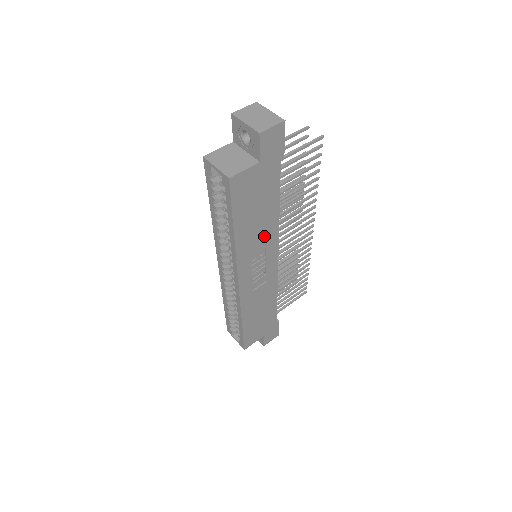
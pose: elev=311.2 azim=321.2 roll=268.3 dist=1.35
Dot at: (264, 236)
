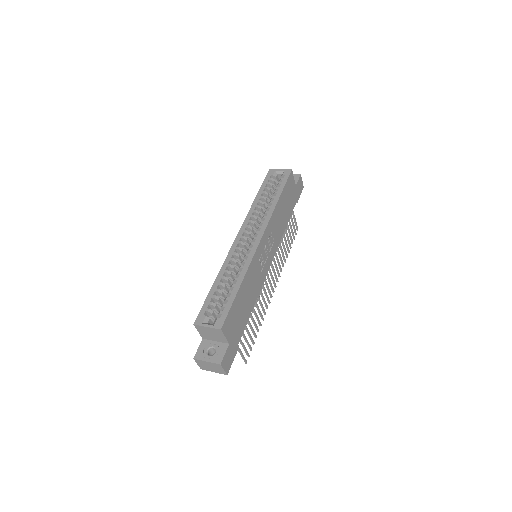
Dot at: (278, 230)
